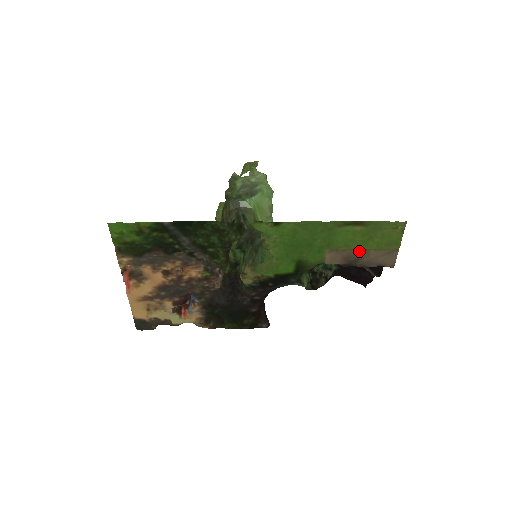
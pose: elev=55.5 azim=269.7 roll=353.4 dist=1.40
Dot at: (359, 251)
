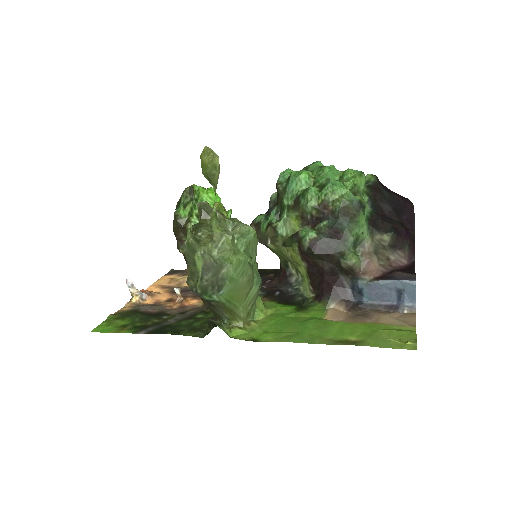
Dot at: (365, 321)
